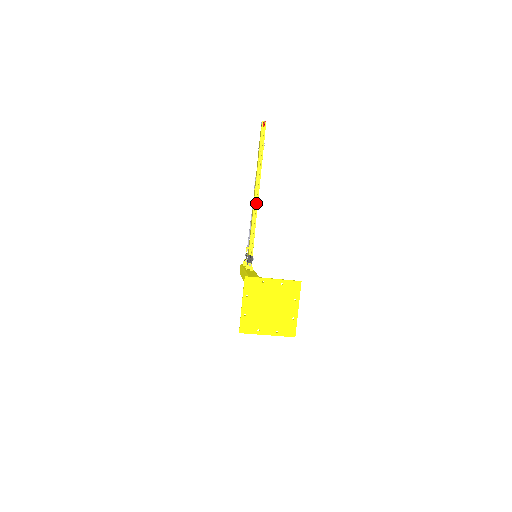
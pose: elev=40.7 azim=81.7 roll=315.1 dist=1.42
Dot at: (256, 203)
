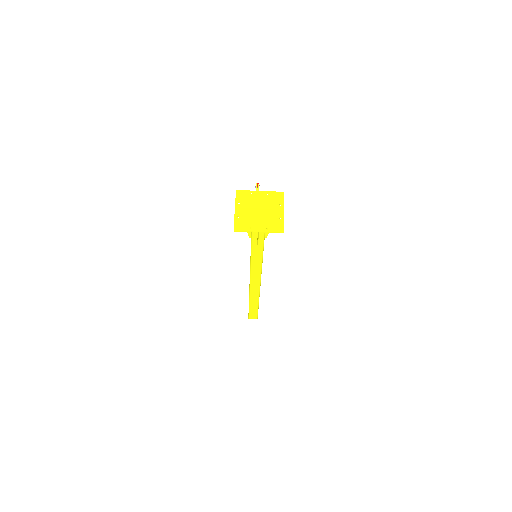
Dot at: occluded
